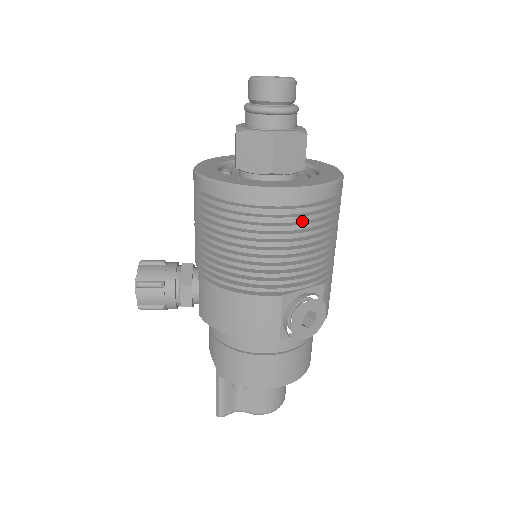
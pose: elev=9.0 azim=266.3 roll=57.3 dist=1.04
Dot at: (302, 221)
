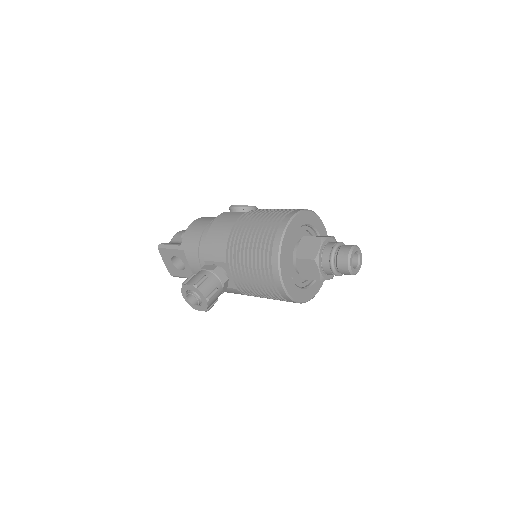
Dot at: occluded
